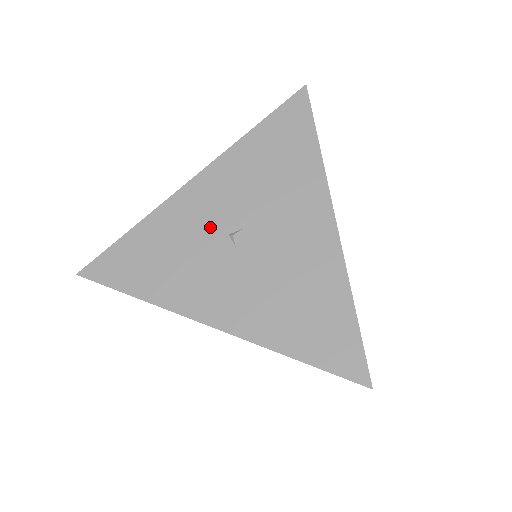
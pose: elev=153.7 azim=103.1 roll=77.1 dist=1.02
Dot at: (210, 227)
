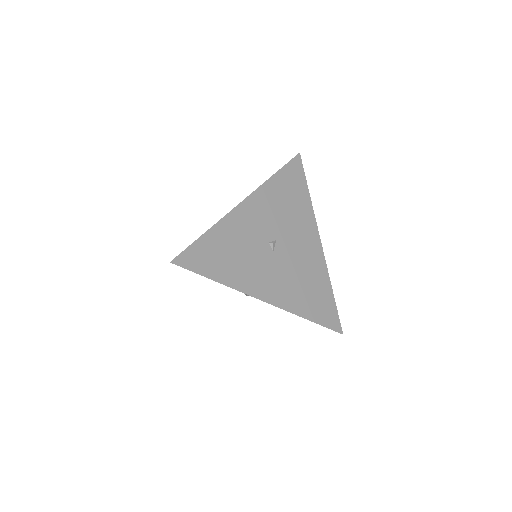
Dot at: (258, 236)
